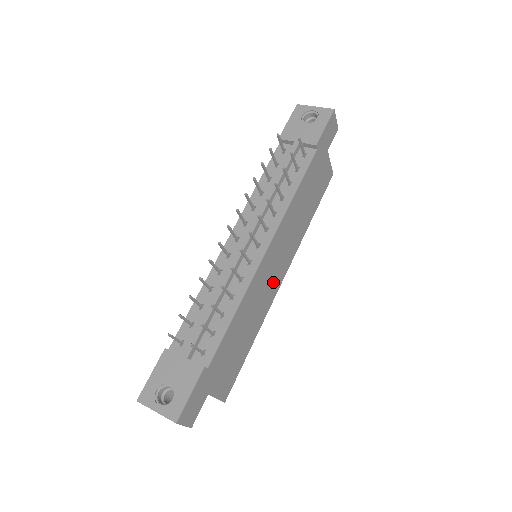
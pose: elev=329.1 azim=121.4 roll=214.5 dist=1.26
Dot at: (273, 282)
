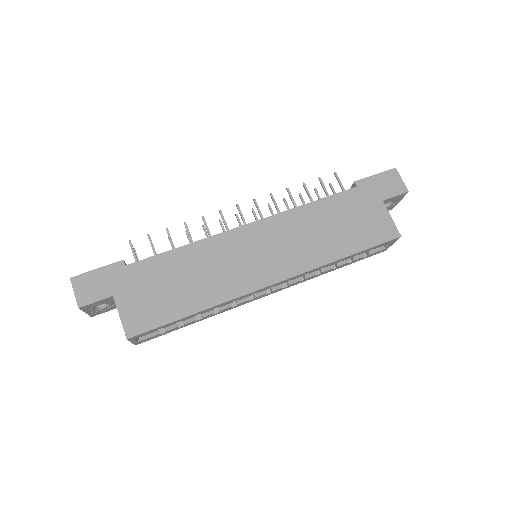
Dot at: (251, 271)
